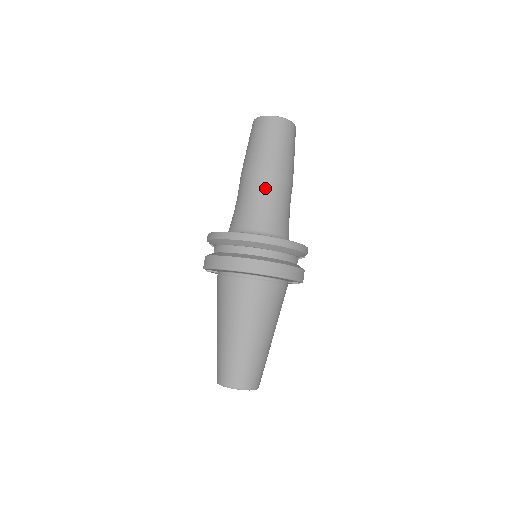
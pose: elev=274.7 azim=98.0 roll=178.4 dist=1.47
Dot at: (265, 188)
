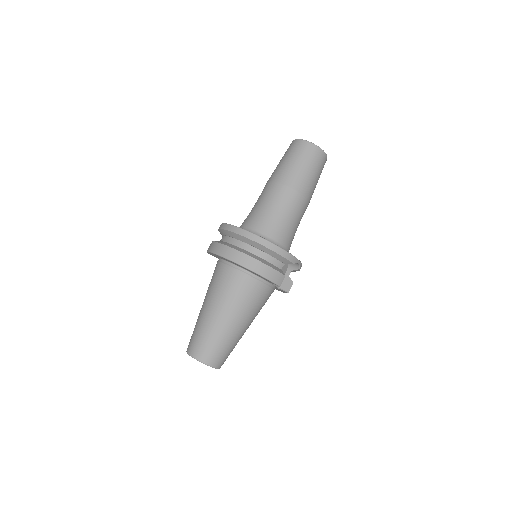
Dot at: (273, 197)
